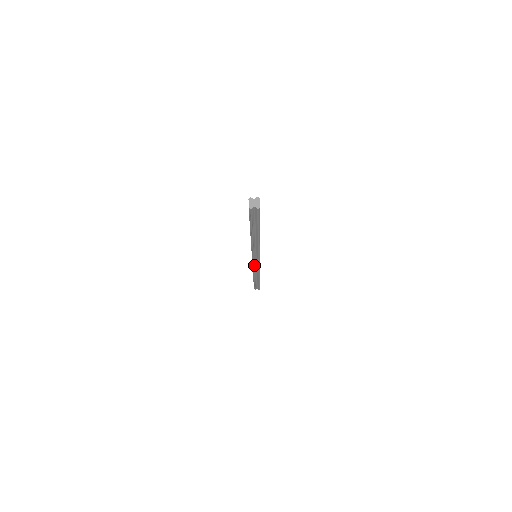
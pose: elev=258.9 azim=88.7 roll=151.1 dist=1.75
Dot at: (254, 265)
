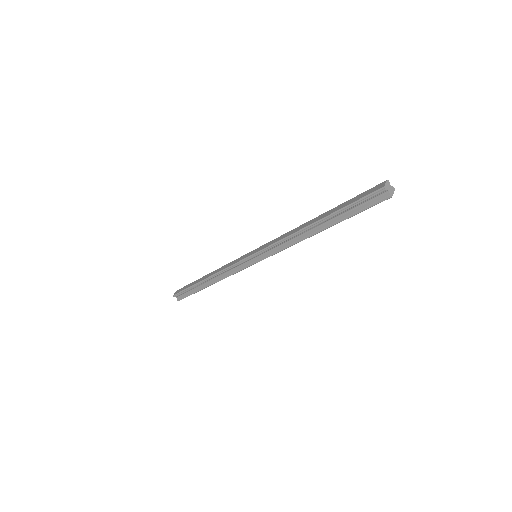
Dot at: (238, 264)
